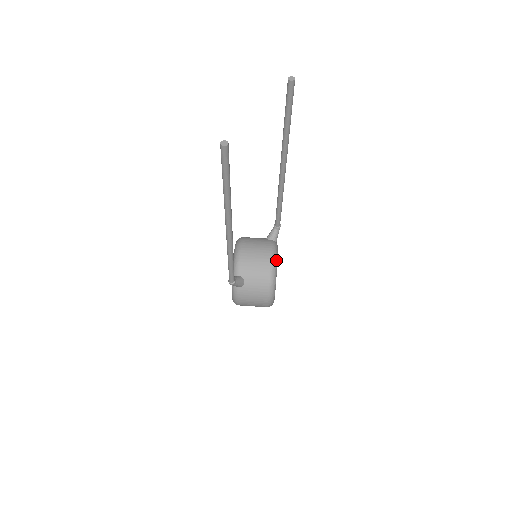
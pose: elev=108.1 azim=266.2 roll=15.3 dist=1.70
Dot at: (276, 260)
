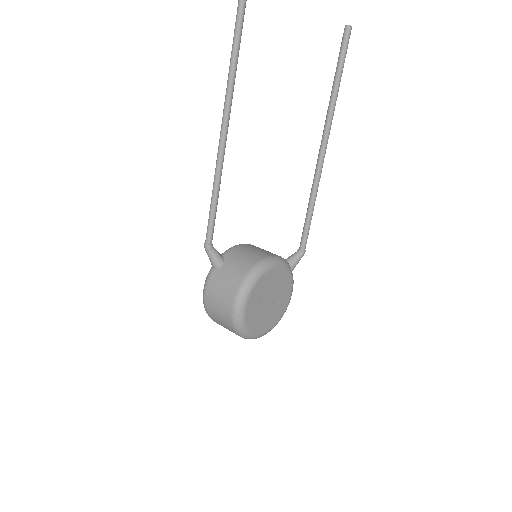
Dot at: (272, 264)
